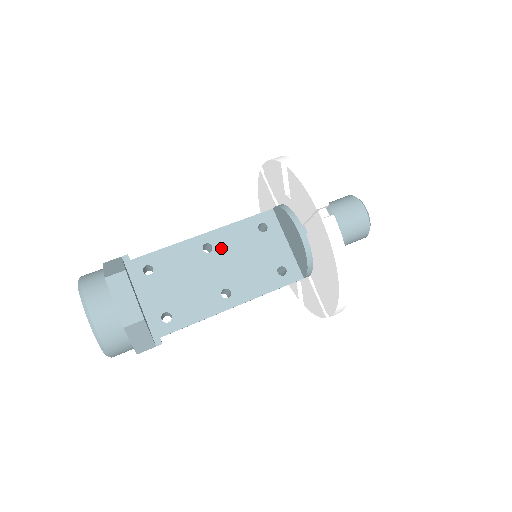
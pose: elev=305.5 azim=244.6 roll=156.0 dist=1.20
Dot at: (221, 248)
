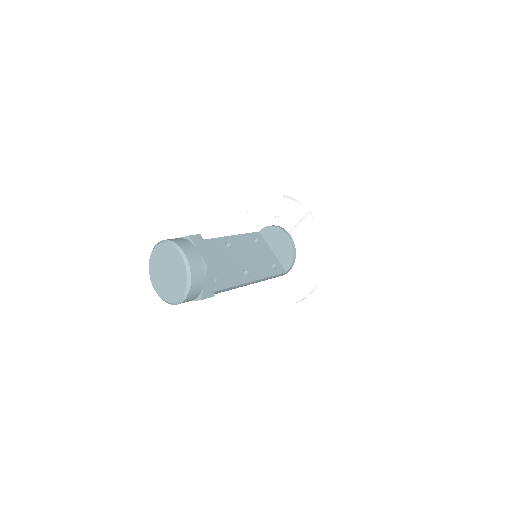
Dot at: (236, 247)
